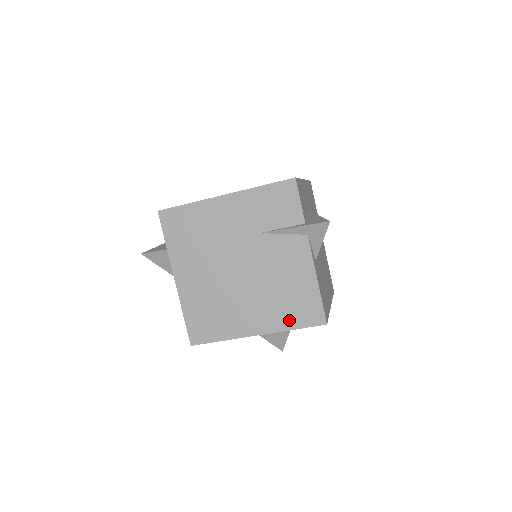
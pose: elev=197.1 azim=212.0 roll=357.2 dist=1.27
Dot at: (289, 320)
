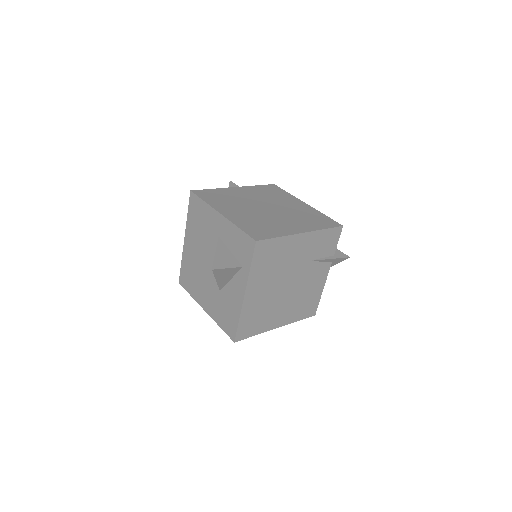
Dot at: (299, 315)
